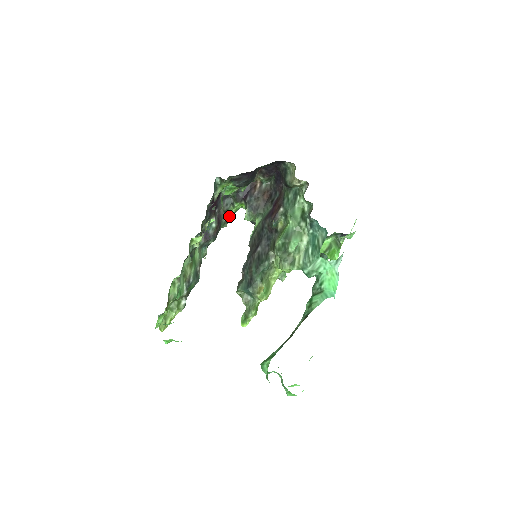
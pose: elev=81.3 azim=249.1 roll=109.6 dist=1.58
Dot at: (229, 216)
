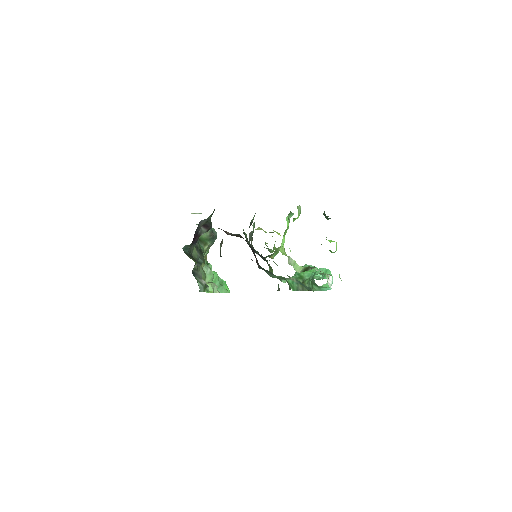
Dot at: (212, 213)
